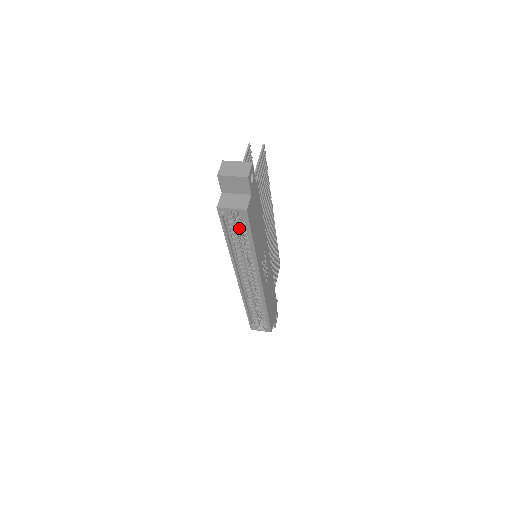
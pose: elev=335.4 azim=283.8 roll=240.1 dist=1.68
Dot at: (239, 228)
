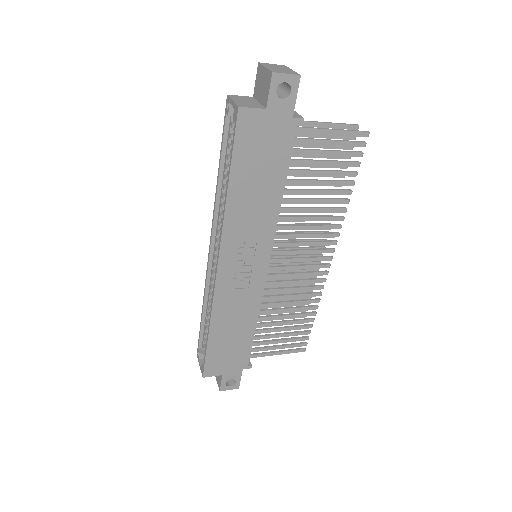
Dot at: occluded
